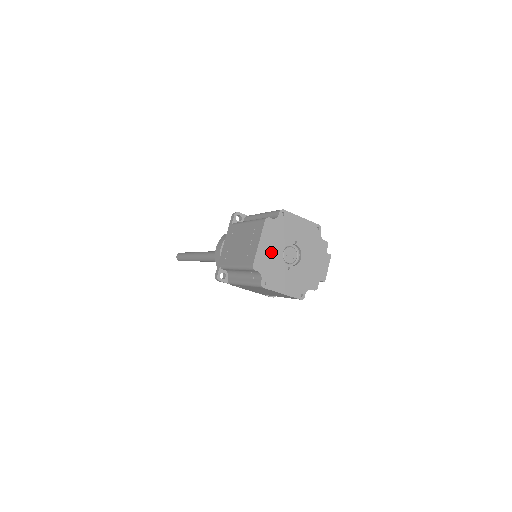
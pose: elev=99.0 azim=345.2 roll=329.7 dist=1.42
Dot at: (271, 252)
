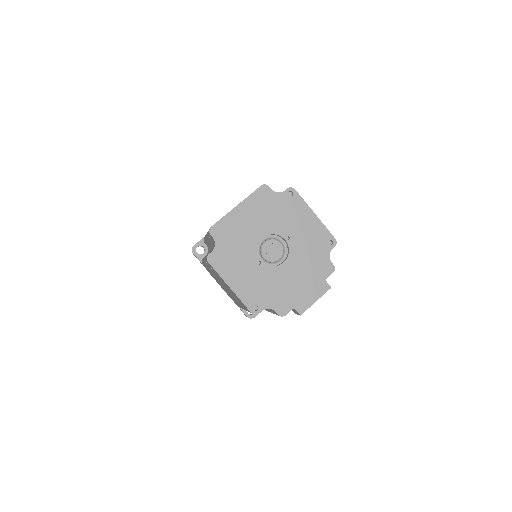
Dot at: (246, 227)
